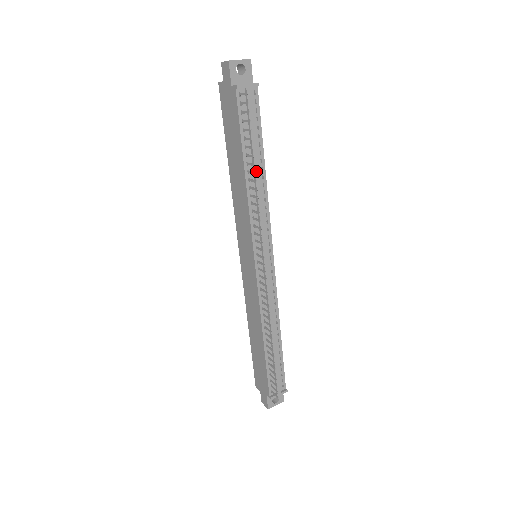
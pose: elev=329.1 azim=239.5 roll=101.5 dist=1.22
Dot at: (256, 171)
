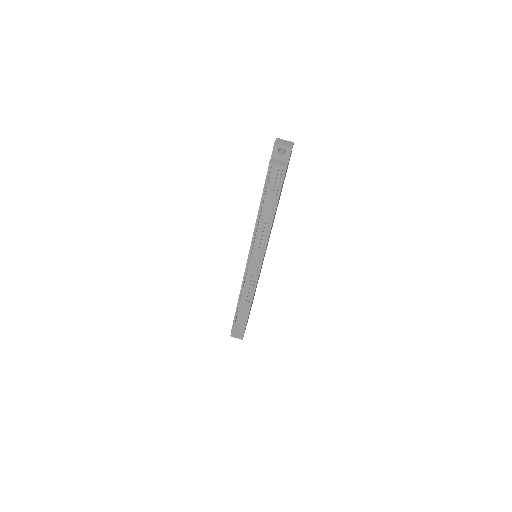
Dot at: (266, 214)
